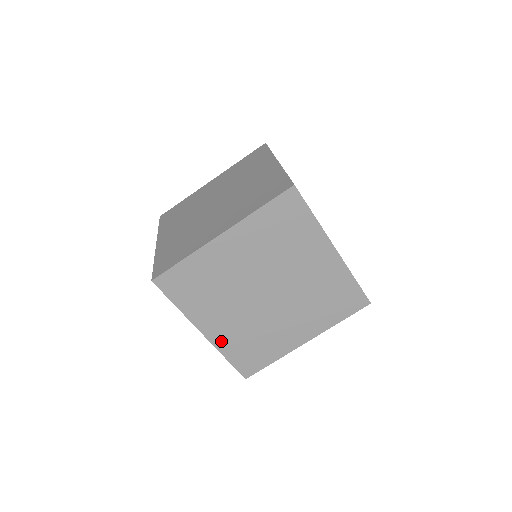
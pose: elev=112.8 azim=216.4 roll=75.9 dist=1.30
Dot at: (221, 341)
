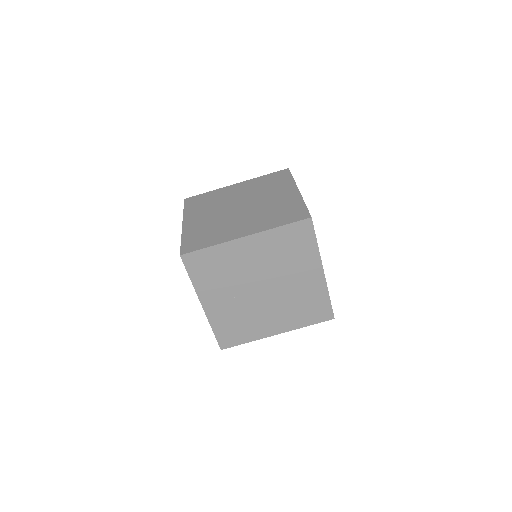
Dot at: (214, 316)
